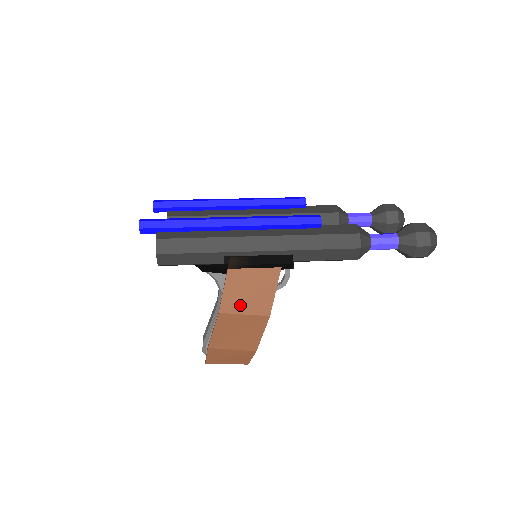
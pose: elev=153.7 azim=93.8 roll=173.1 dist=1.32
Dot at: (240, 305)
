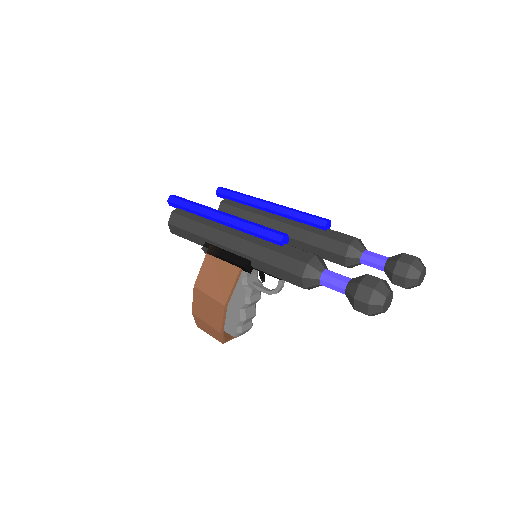
Dot at: (208, 286)
